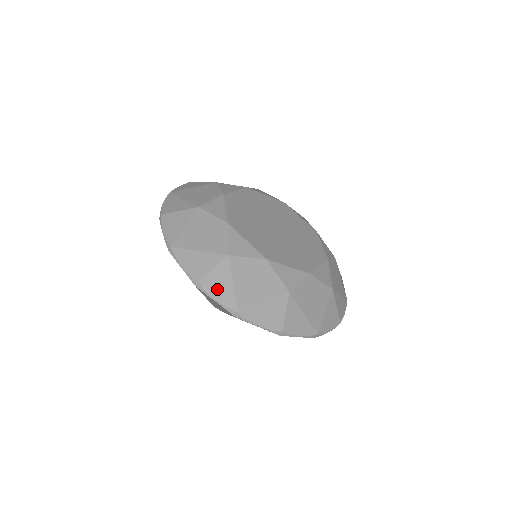
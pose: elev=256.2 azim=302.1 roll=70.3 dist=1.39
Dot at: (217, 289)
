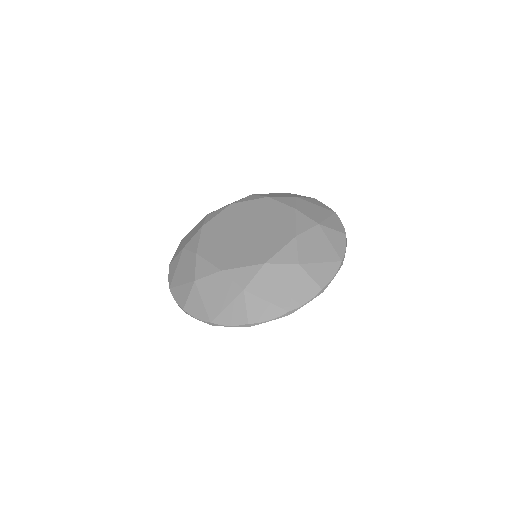
Dot at: (262, 314)
